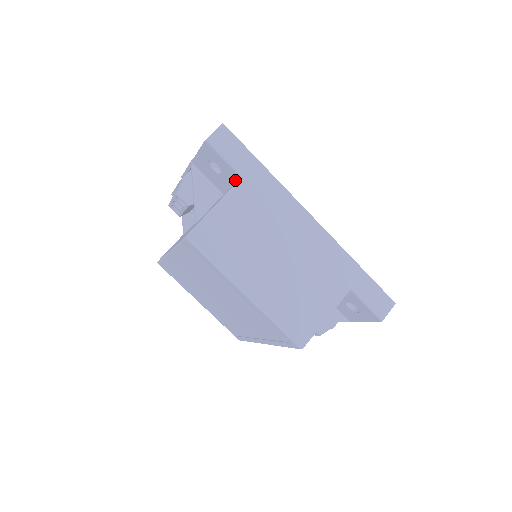
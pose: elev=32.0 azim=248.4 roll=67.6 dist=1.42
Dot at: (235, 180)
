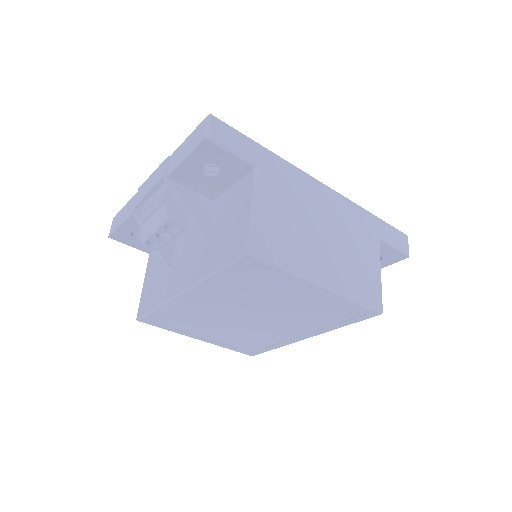
Dot at: (242, 175)
